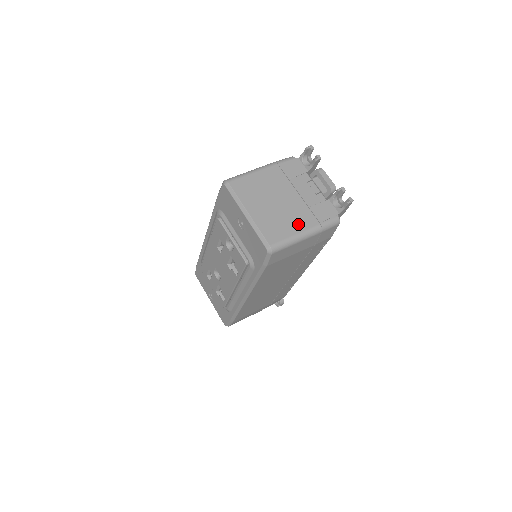
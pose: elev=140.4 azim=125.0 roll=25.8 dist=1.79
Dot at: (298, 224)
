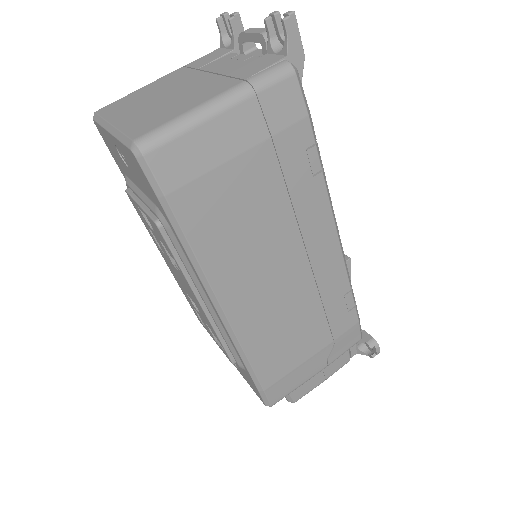
Dot at: (199, 98)
